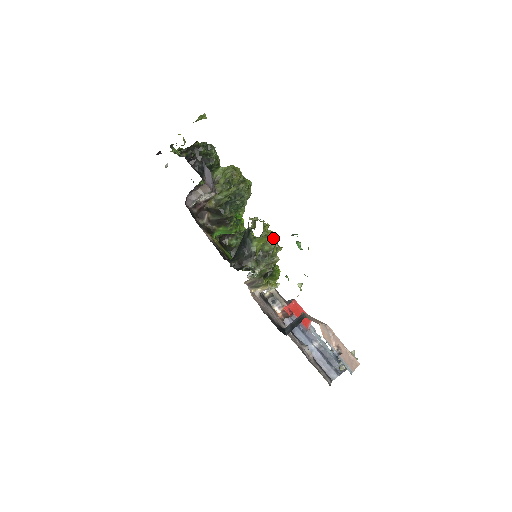
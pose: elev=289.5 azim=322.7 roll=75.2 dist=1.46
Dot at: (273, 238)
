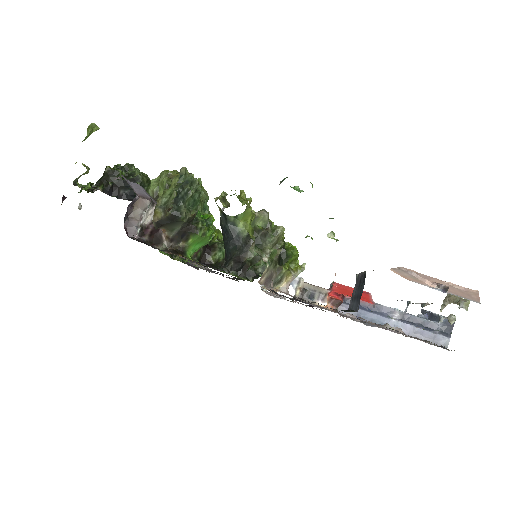
Dot at: occluded
